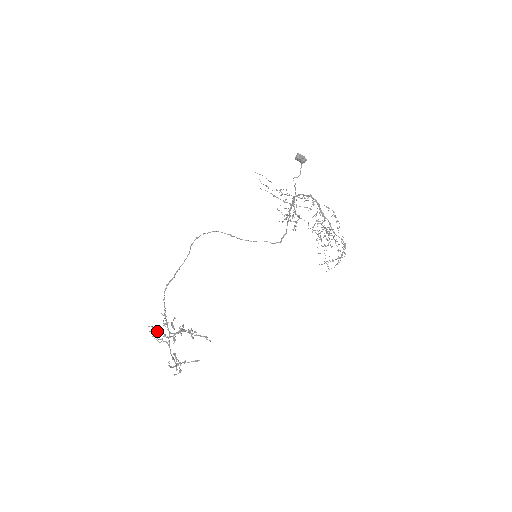
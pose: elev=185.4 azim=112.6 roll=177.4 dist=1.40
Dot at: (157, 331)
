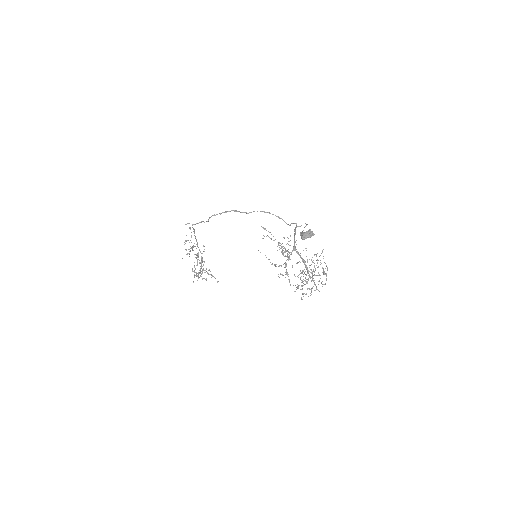
Dot at: occluded
